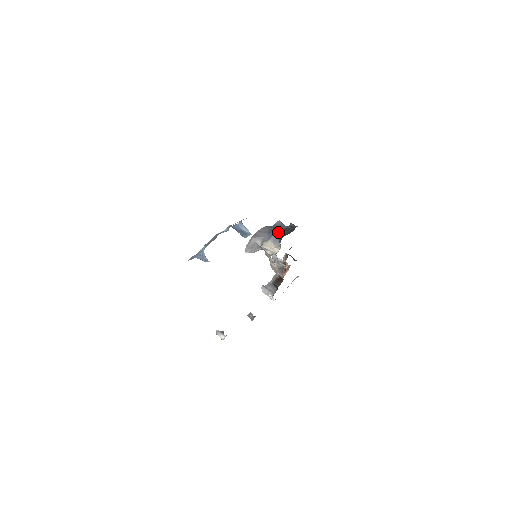
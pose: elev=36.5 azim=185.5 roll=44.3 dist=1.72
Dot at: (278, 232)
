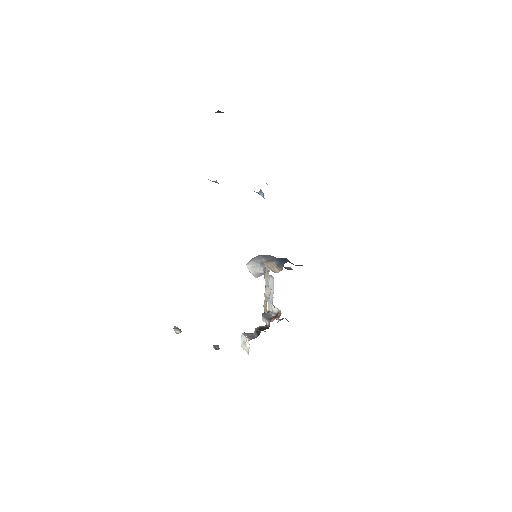
Dot at: (286, 259)
